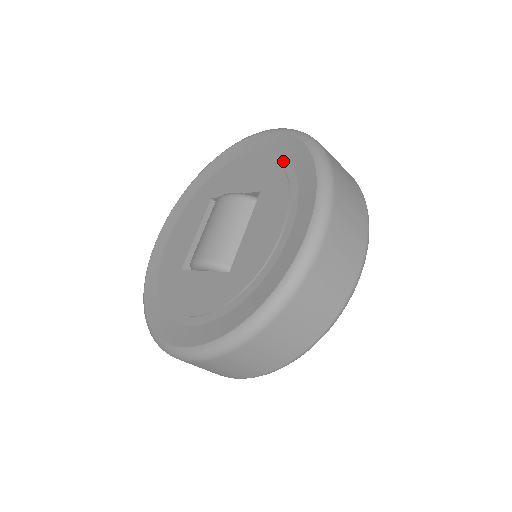
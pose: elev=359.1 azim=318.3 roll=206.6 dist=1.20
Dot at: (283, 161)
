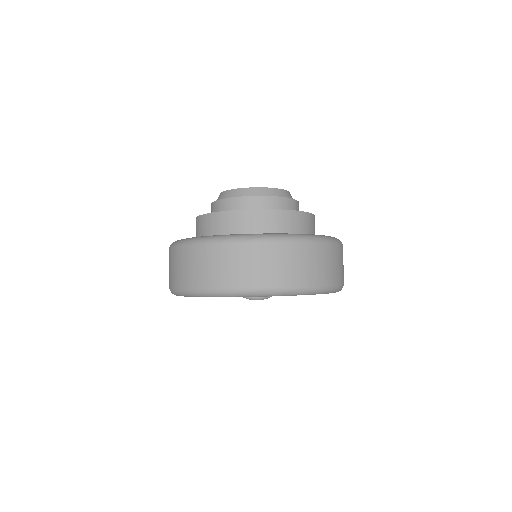
Dot at: occluded
